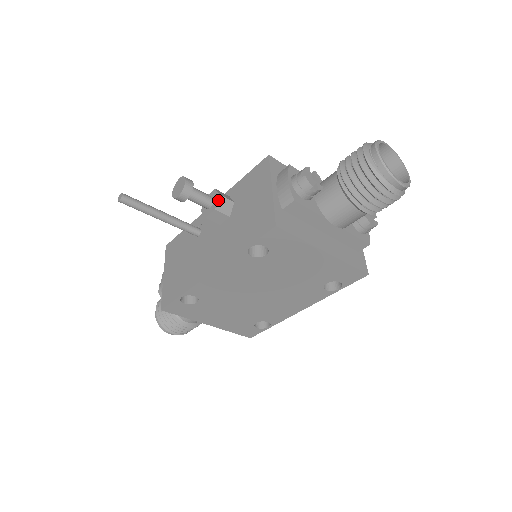
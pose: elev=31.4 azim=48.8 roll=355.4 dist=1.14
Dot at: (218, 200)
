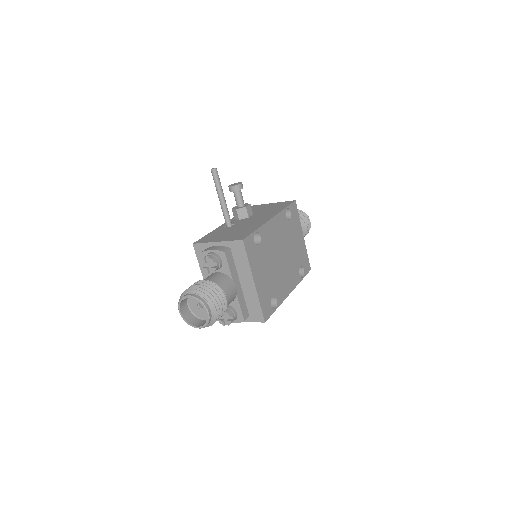
Dot at: (247, 204)
